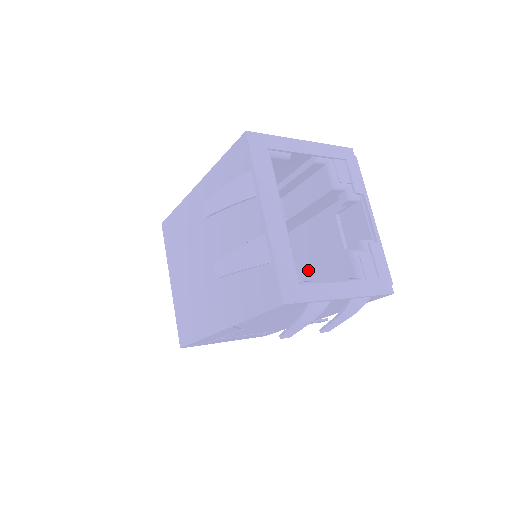
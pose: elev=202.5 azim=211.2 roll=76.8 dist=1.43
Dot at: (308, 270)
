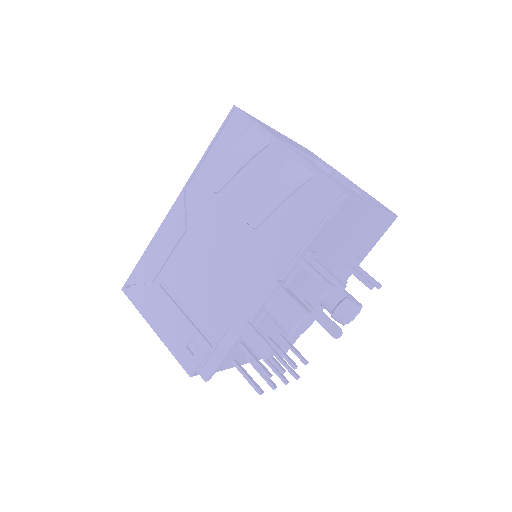
Dot at: occluded
